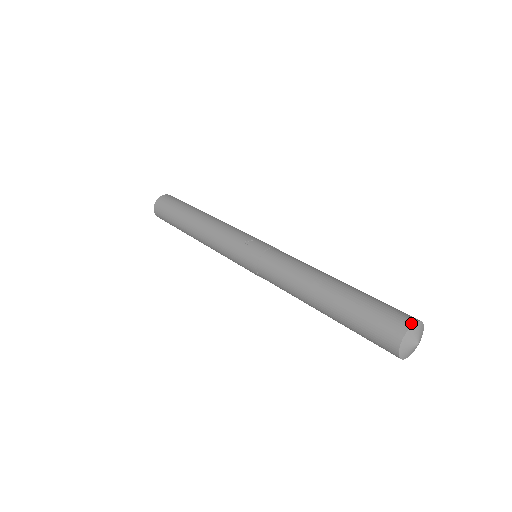
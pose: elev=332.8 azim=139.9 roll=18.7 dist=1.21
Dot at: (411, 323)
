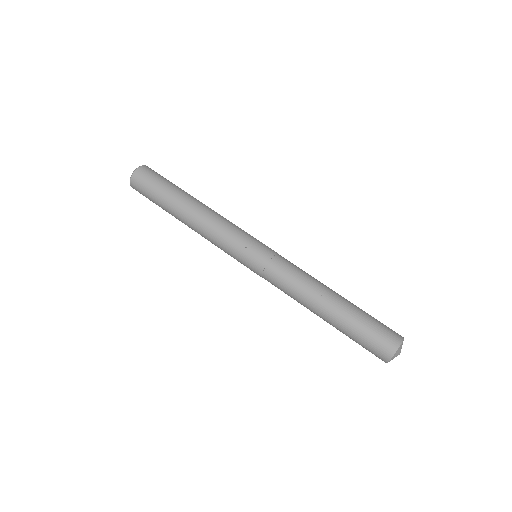
Dot at: (399, 345)
